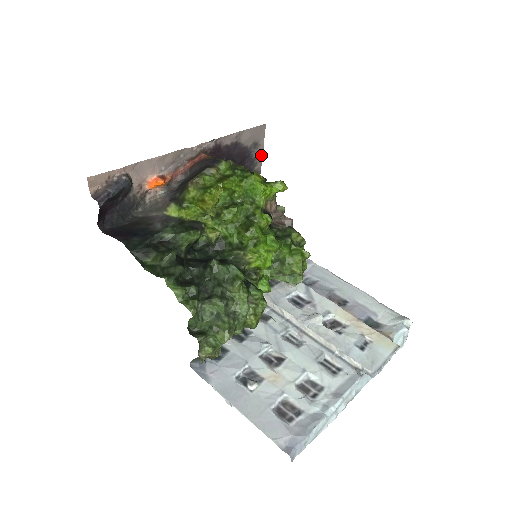
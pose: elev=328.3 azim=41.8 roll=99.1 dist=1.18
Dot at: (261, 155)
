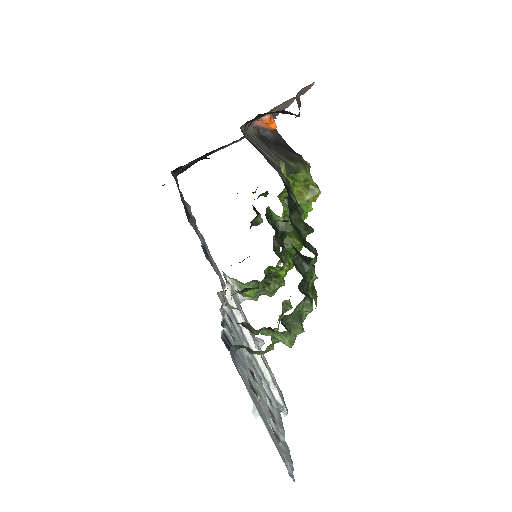
Dot at: (231, 144)
